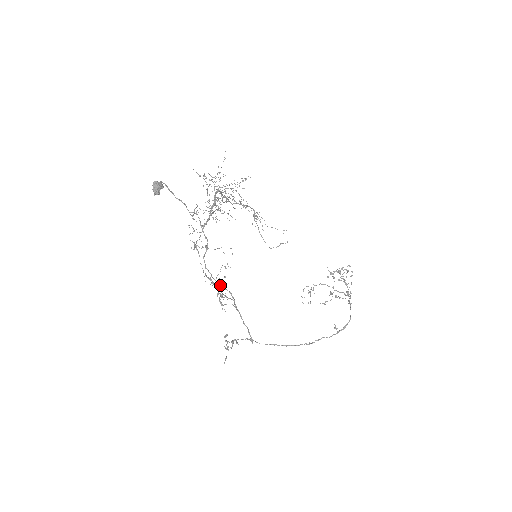
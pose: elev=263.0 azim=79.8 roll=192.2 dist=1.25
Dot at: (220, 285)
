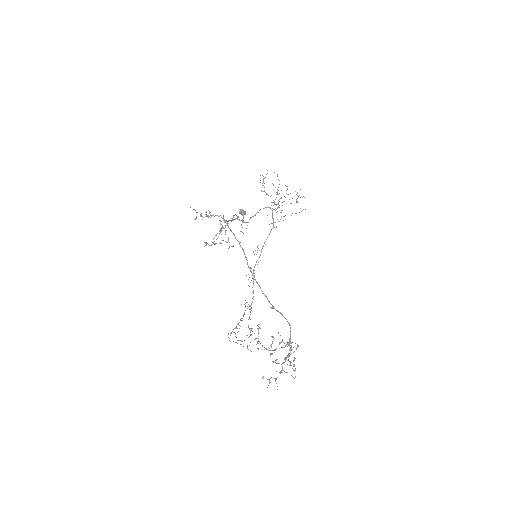
Dot at: occluded
